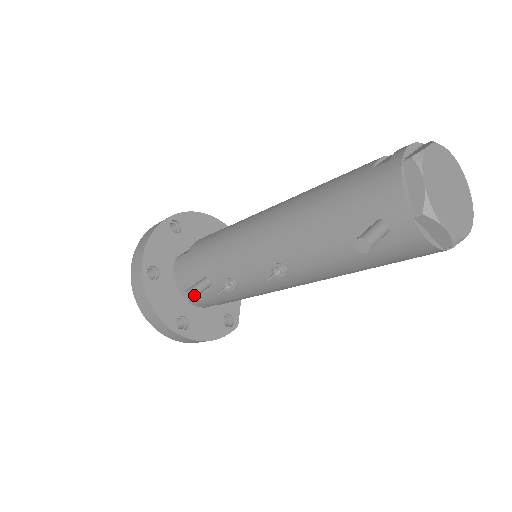
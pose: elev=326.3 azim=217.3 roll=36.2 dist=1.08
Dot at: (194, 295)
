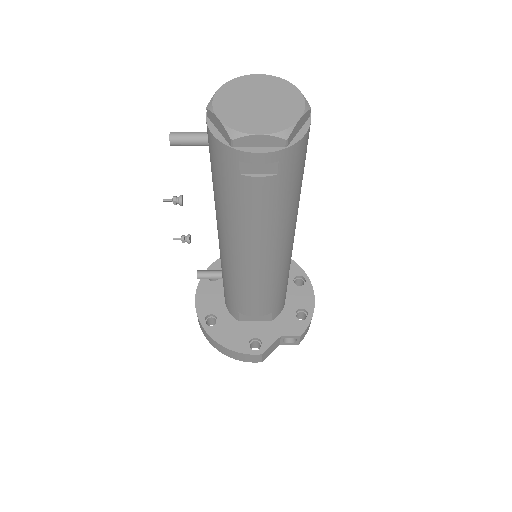
Dot at: (201, 275)
